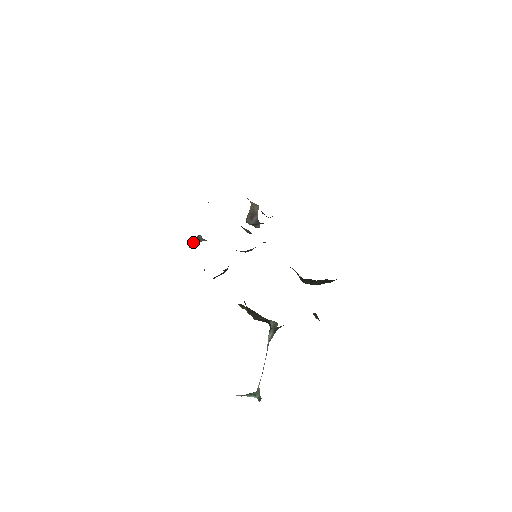
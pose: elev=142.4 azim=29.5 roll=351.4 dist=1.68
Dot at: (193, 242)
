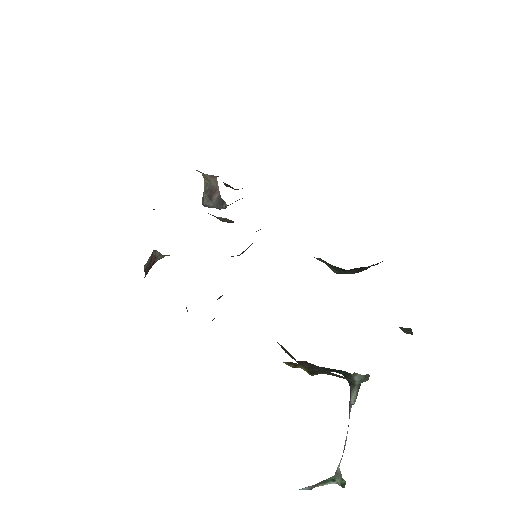
Dot at: (148, 266)
